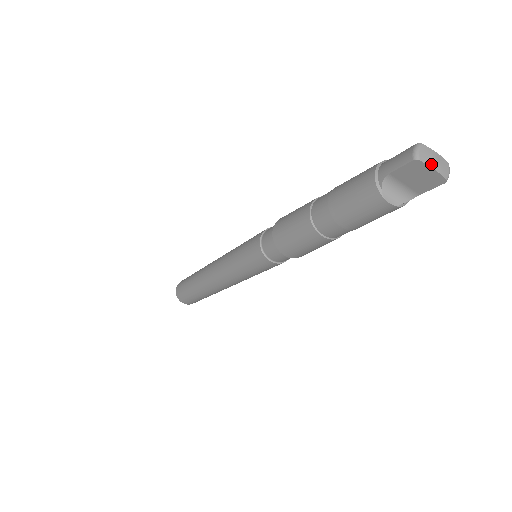
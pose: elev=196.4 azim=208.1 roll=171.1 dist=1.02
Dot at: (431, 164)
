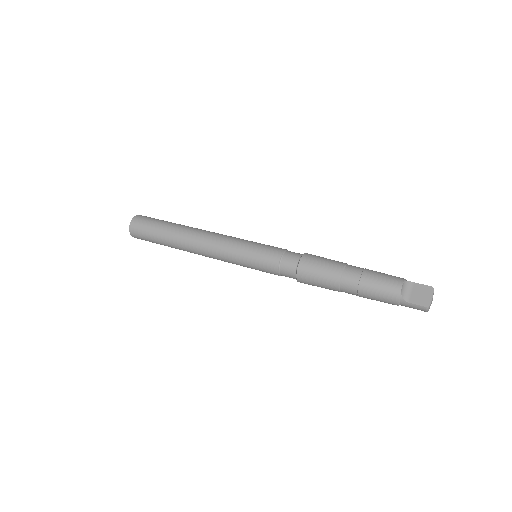
Dot at: occluded
